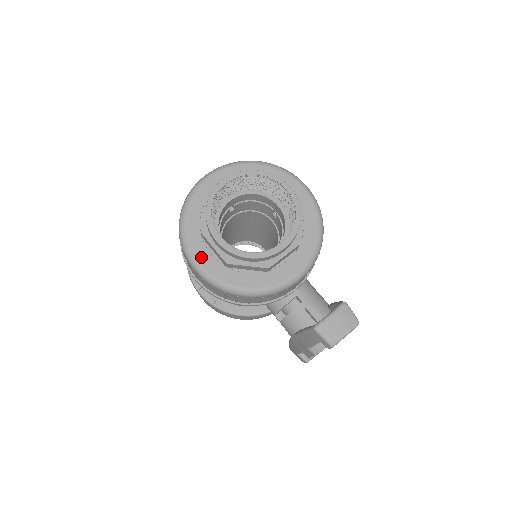
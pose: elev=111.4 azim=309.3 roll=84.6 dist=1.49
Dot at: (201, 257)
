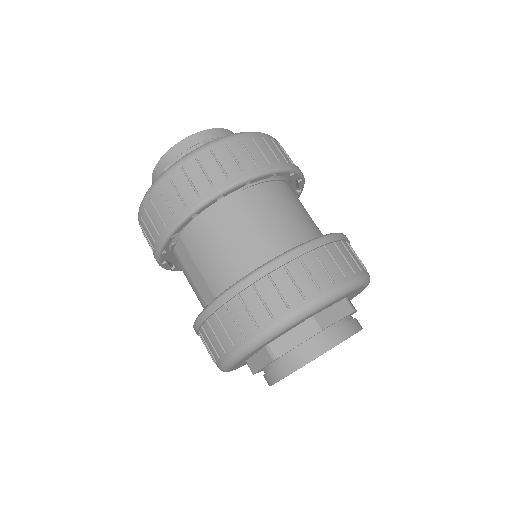
Dot at: occluded
